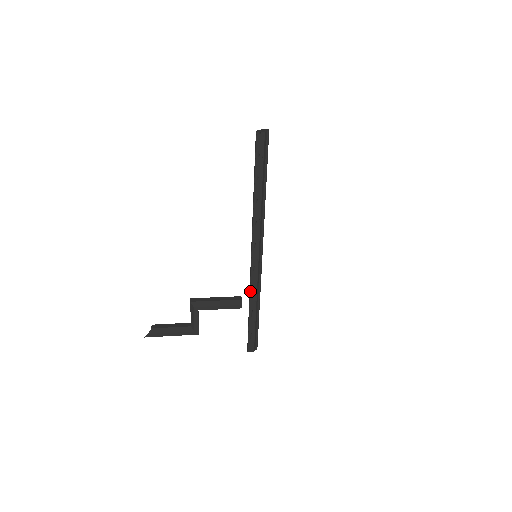
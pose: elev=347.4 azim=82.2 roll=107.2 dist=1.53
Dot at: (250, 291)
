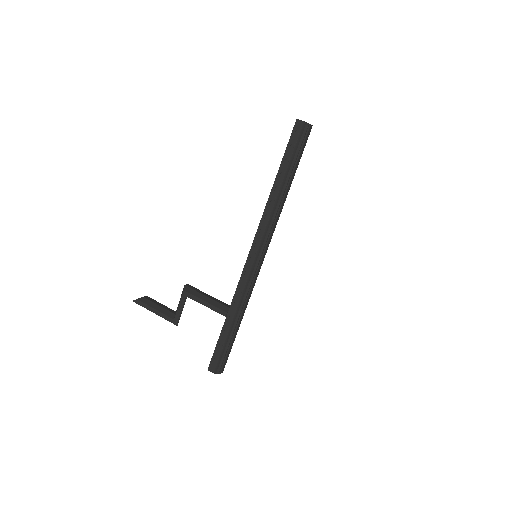
Dot at: (235, 292)
